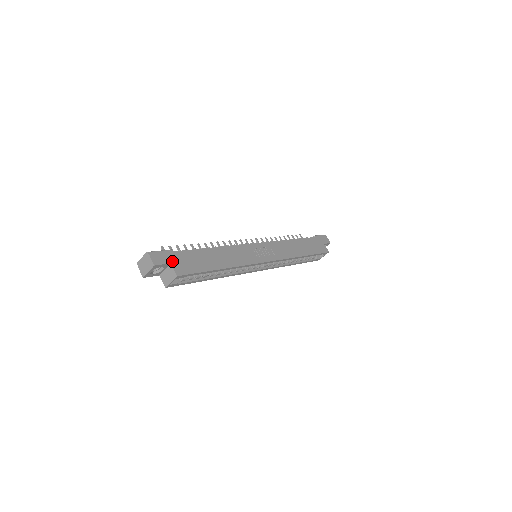
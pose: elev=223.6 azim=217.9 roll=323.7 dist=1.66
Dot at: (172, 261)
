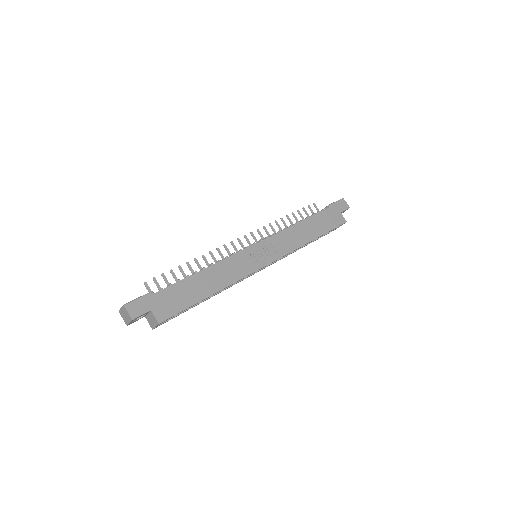
Dot at: (152, 307)
